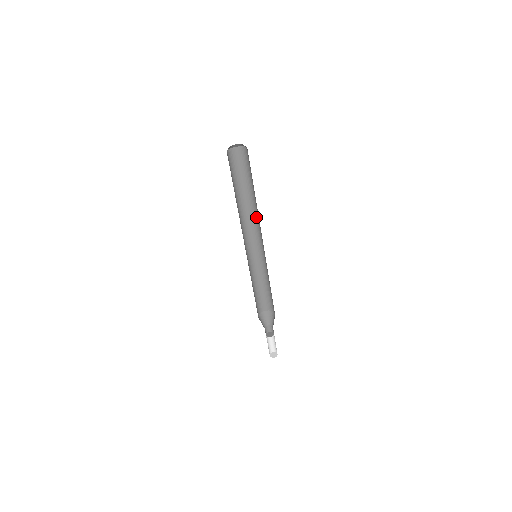
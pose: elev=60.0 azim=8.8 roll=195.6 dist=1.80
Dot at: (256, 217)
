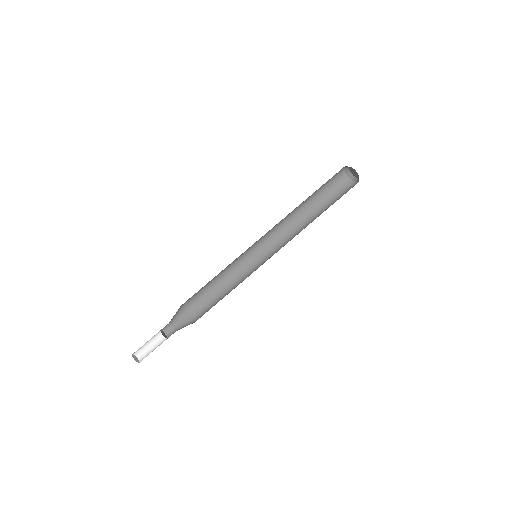
Dot at: occluded
